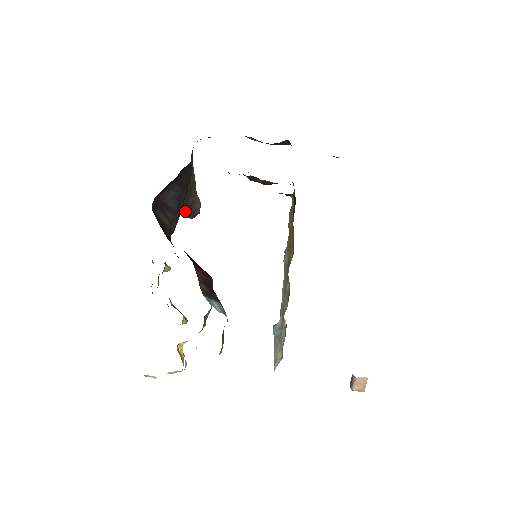
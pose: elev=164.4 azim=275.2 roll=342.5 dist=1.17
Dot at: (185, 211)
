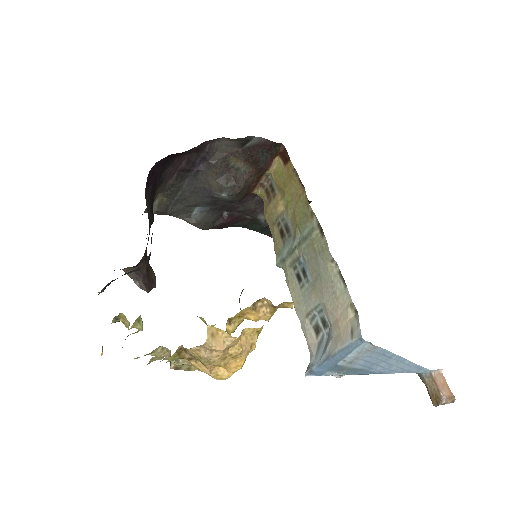
Dot at: (142, 275)
